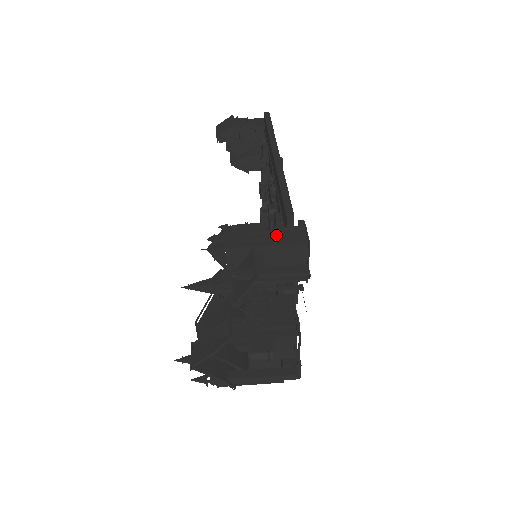
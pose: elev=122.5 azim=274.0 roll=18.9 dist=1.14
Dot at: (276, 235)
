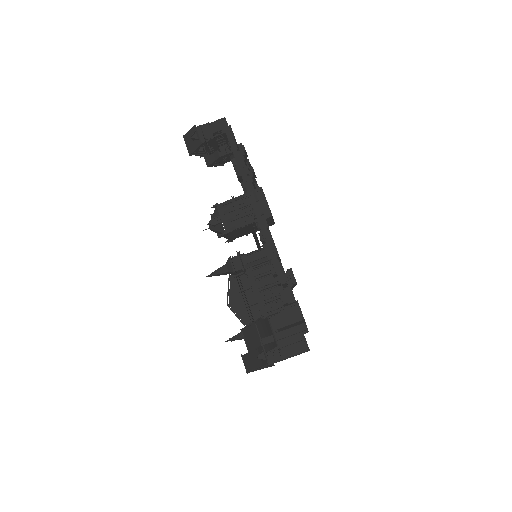
Dot at: (281, 316)
